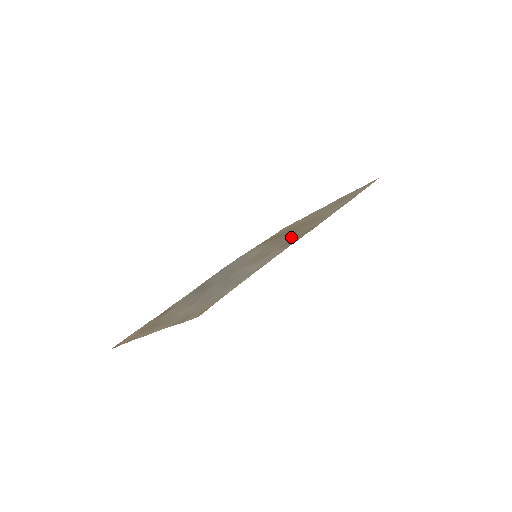
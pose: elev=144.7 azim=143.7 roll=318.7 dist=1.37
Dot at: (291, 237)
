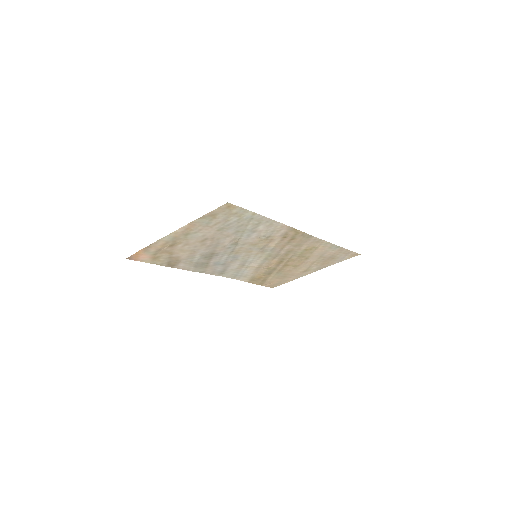
Dot at: (289, 244)
